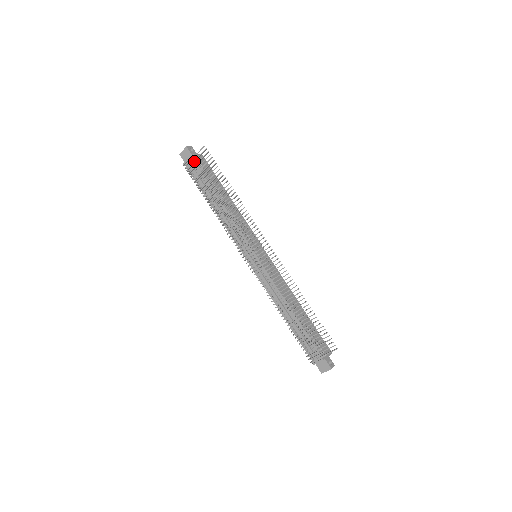
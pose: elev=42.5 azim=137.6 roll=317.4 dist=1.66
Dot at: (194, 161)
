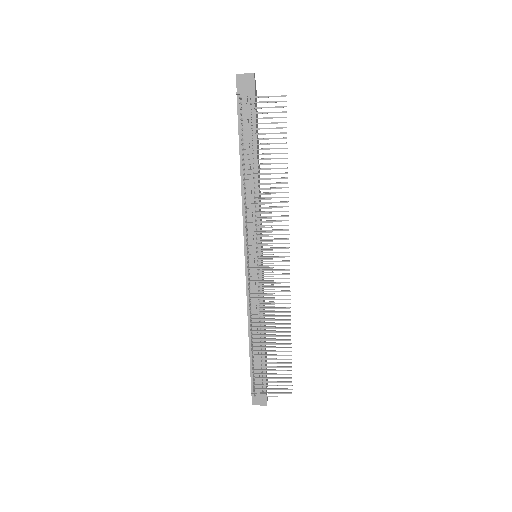
Dot at: (258, 102)
